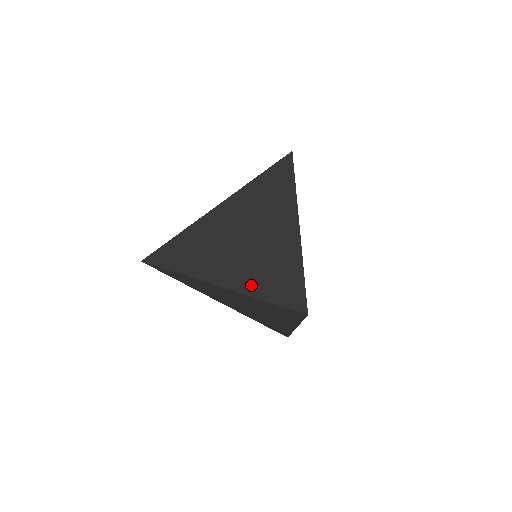
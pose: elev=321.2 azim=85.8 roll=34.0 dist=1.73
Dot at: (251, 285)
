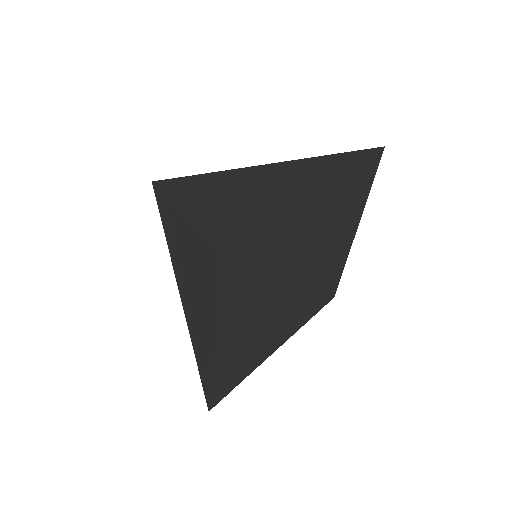
Dot at: (190, 328)
